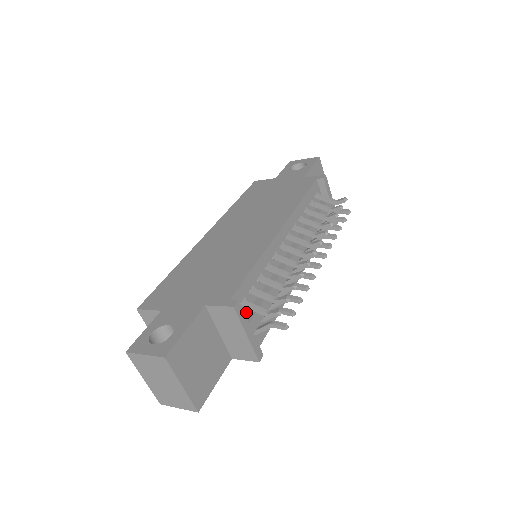
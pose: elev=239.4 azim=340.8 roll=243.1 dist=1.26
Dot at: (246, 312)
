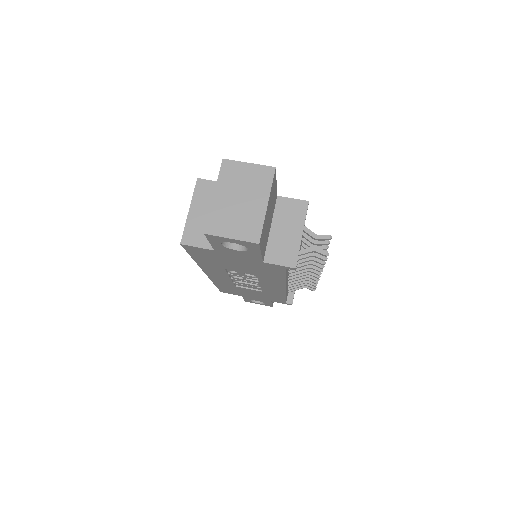
Dot at: occluded
